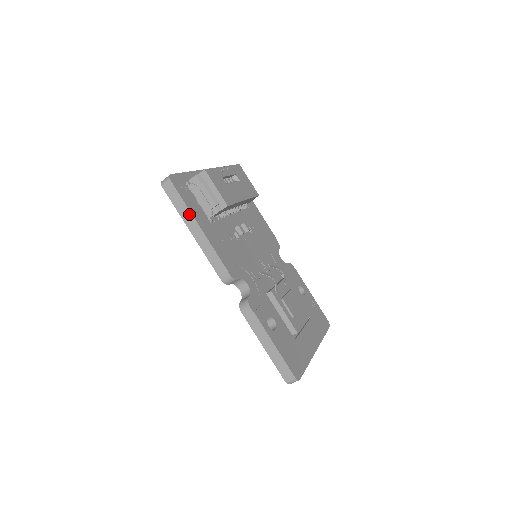
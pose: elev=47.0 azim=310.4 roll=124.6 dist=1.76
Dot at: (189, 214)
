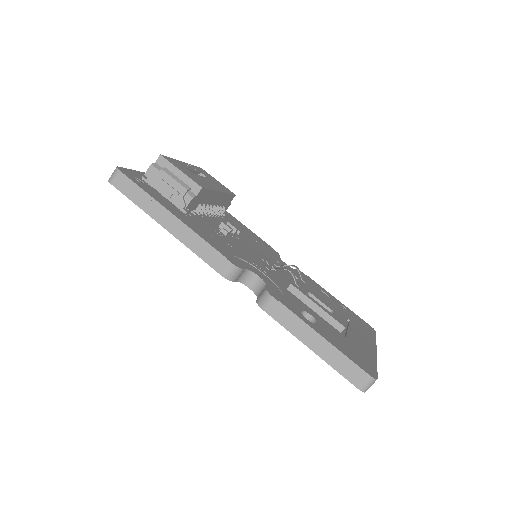
Dot at: (155, 204)
